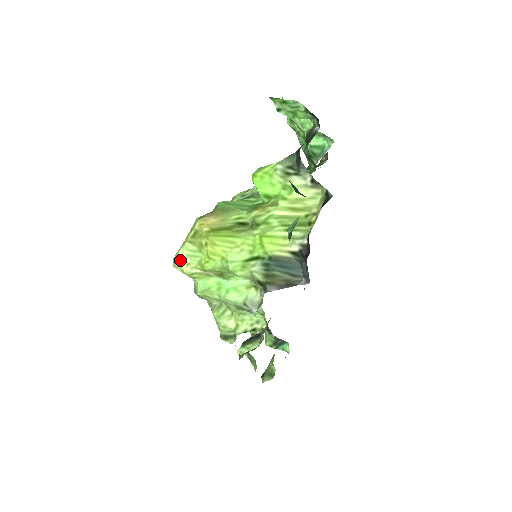
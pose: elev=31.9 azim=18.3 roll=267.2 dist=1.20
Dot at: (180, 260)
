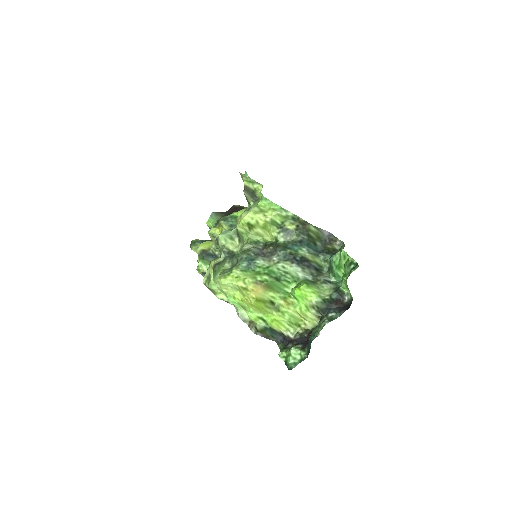
Dot at: (224, 286)
